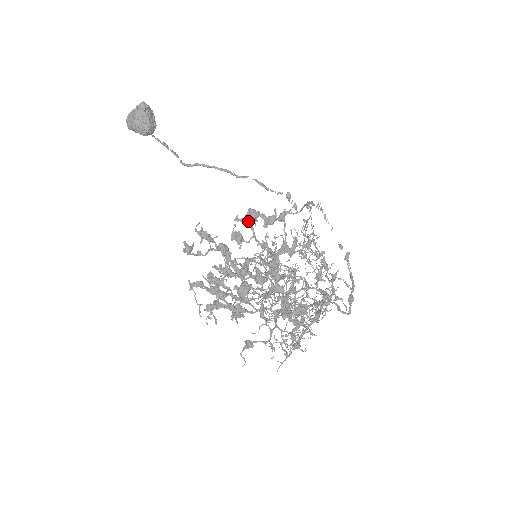
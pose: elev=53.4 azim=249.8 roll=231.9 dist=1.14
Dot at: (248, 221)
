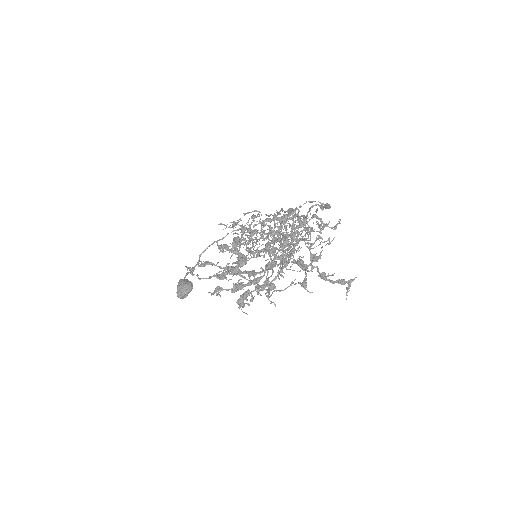
Dot at: (235, 243)
